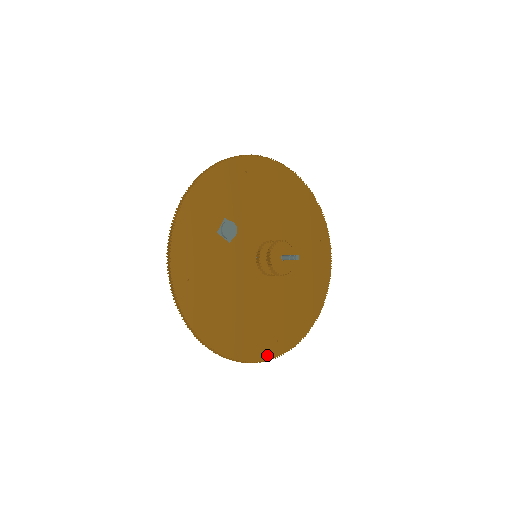
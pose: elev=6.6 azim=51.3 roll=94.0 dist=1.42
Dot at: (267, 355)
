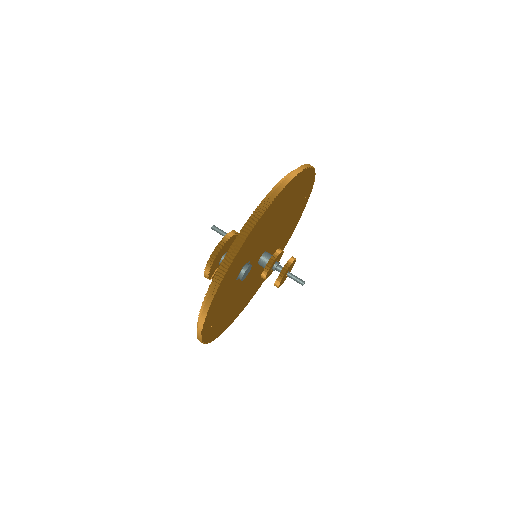
Dot at: (249, 300)
